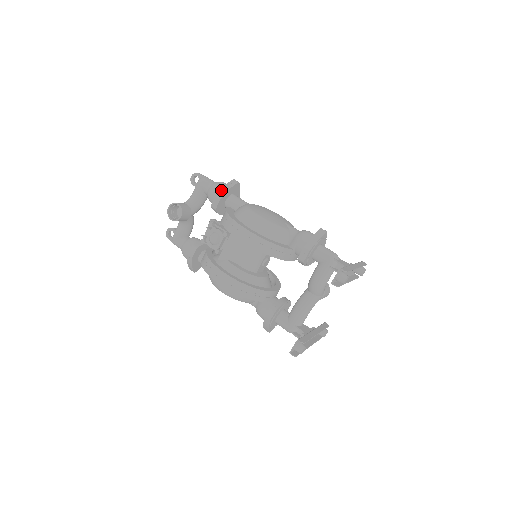
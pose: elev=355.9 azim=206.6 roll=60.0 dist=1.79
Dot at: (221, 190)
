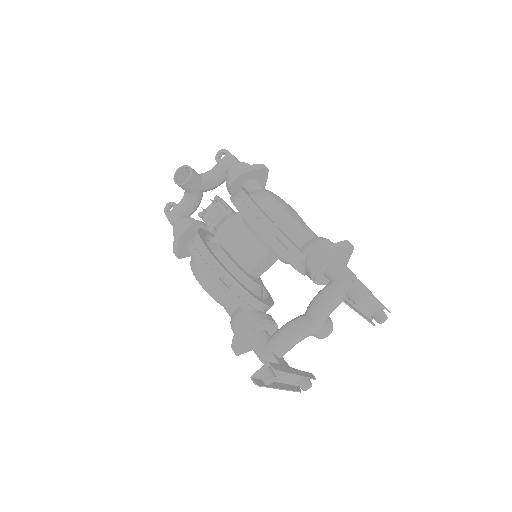
Dot at: (244, 167)
